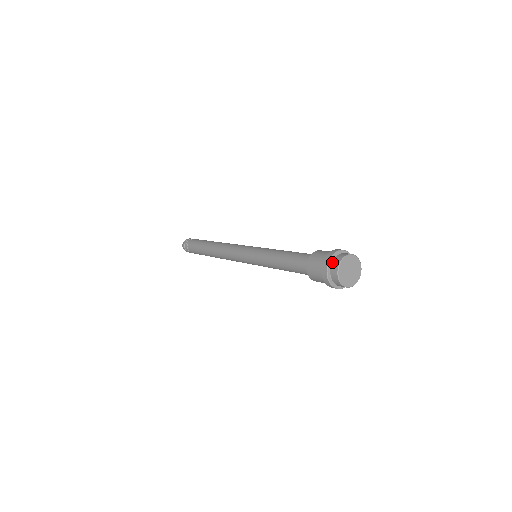
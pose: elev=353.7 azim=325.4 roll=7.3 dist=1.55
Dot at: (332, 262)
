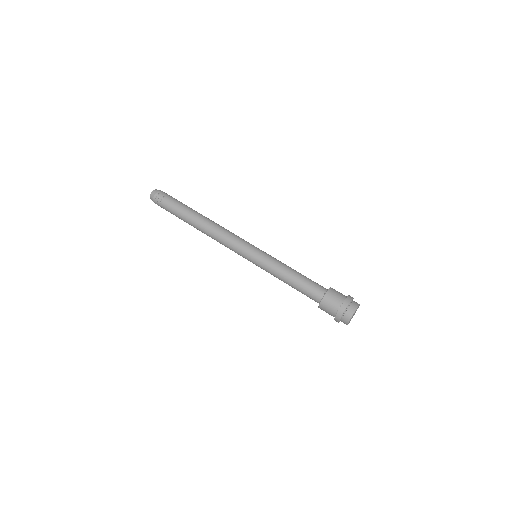
Dot at: (345, 313)
